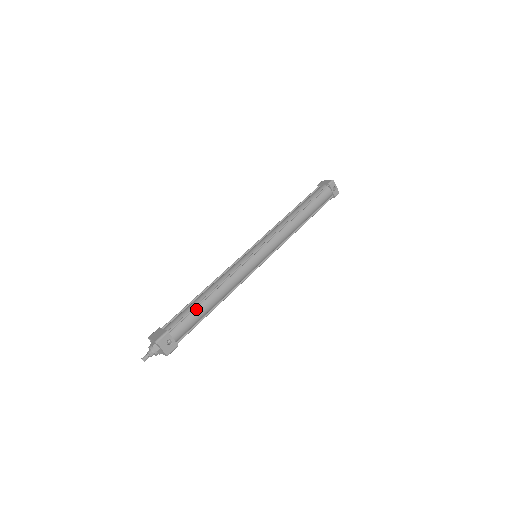
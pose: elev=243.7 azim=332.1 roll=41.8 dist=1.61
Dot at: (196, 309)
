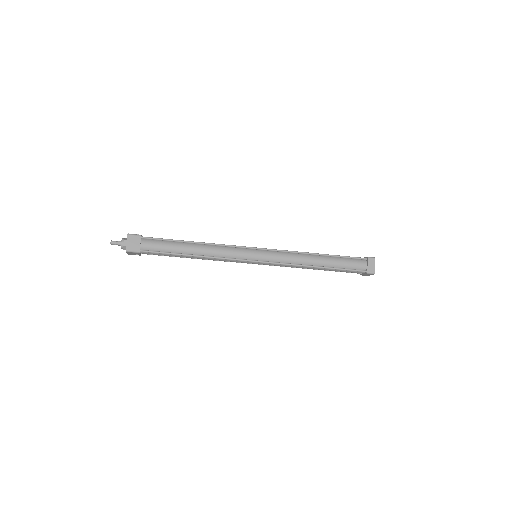
Dot at: (174, 254)
